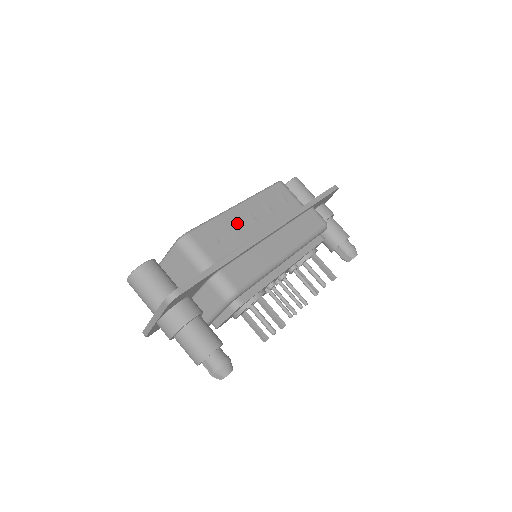
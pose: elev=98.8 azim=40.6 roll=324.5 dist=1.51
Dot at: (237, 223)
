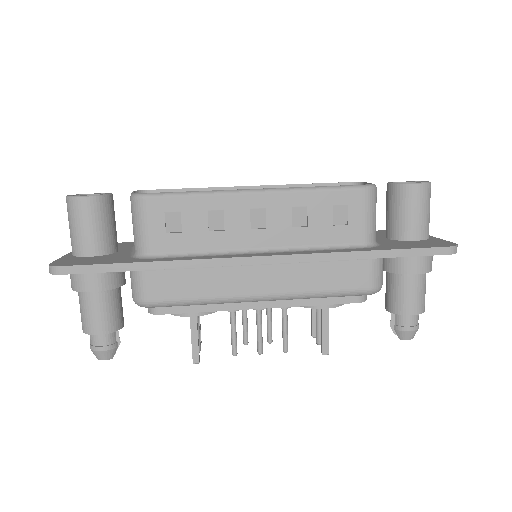
Dot at: (230, 217)
